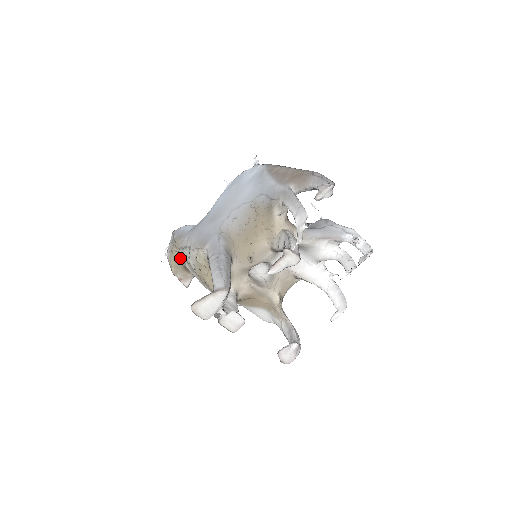
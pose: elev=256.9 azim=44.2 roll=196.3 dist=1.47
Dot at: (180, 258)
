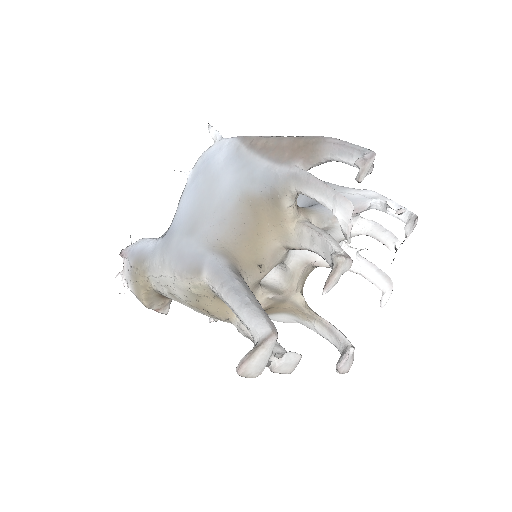
Dot at: (153, 288)
